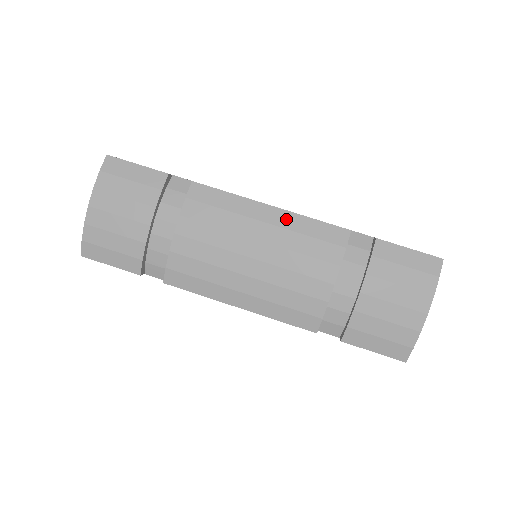
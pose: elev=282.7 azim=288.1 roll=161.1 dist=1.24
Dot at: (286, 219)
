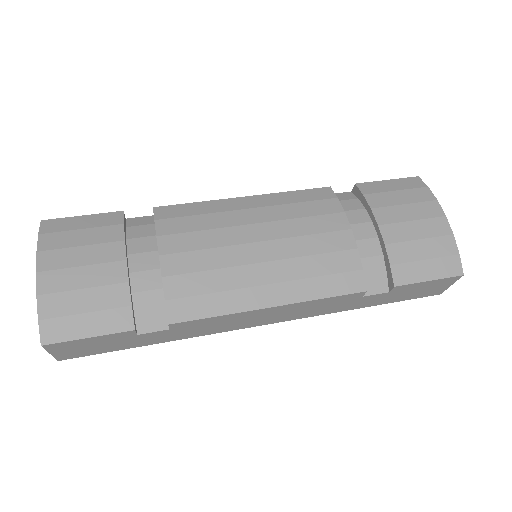
Dot at: (267, 200)
